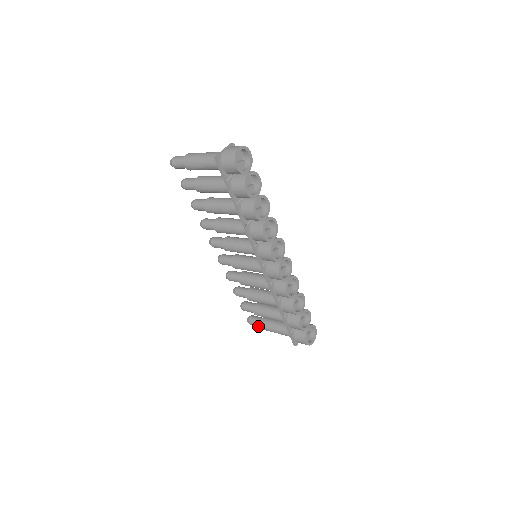
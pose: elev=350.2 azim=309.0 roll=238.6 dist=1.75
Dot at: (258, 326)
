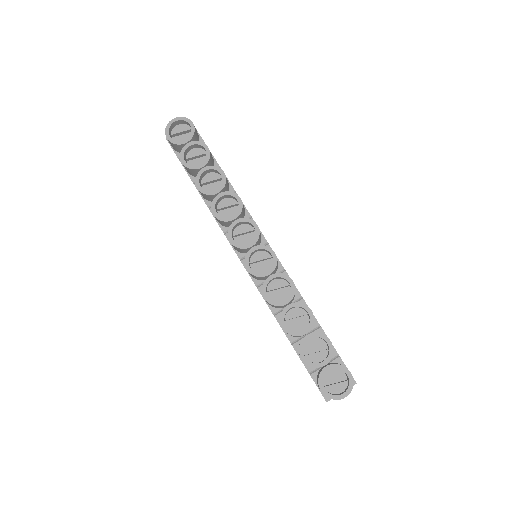
Dot at: occluded
